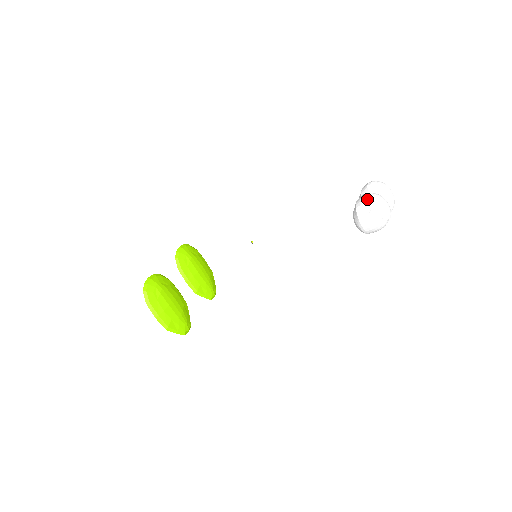
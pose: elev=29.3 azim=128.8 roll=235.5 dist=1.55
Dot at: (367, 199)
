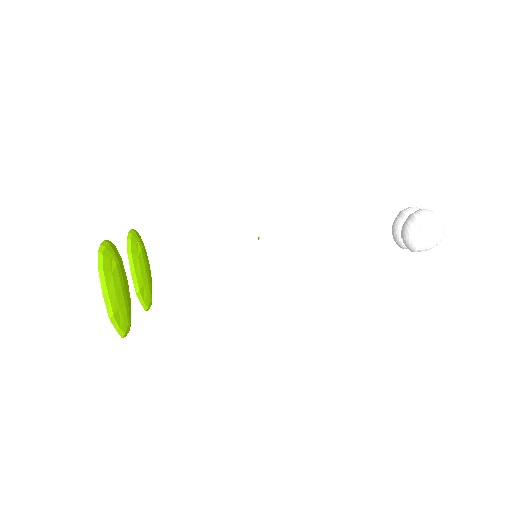
Dot at: (430, 212)
